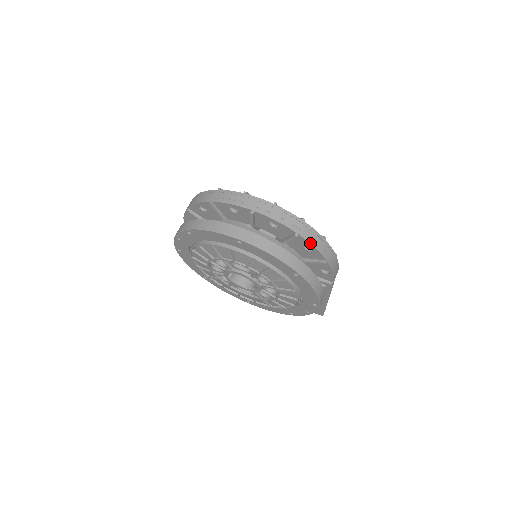
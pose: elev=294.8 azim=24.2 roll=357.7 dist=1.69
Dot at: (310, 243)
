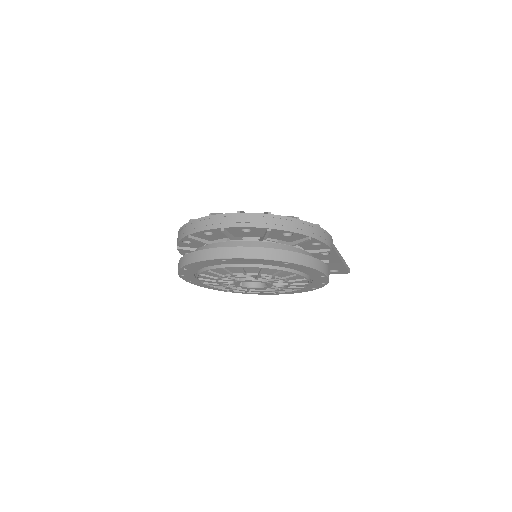
Dot at: (285, 230)
